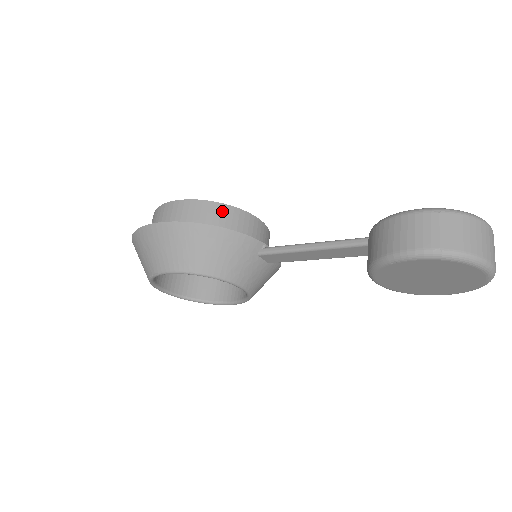
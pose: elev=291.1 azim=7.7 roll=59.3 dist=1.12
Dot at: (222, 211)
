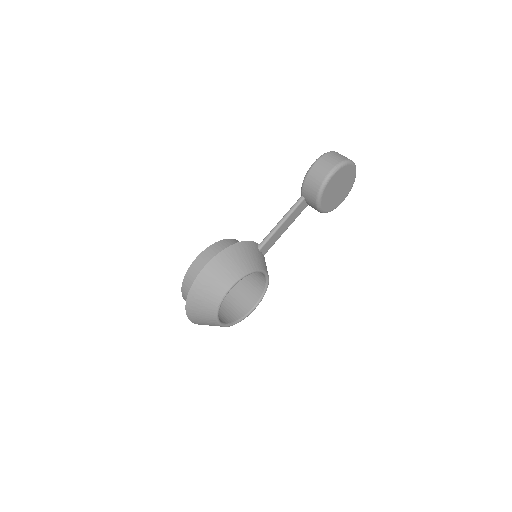
Dot at: (225, 243)
